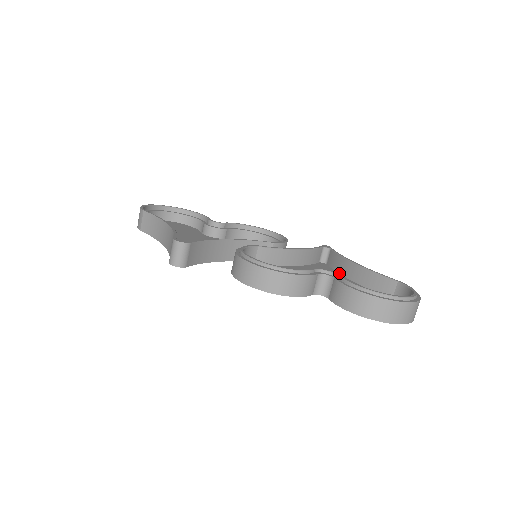
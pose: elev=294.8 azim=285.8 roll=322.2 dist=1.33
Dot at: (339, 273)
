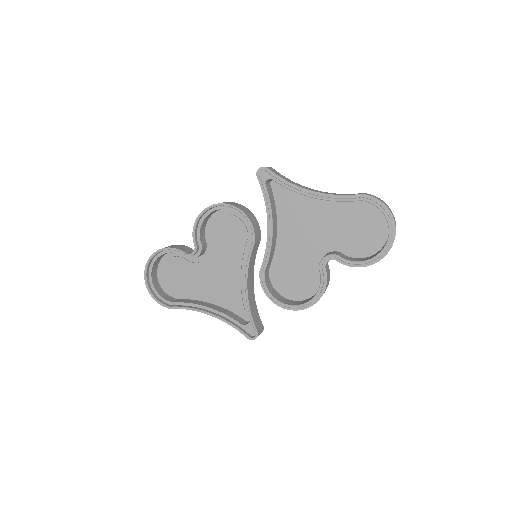
Dot at: occluded
